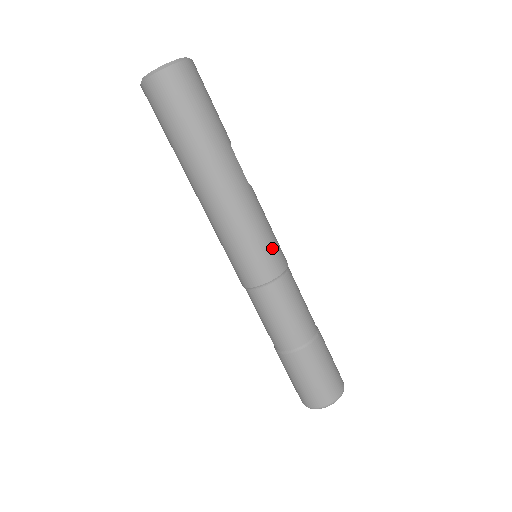
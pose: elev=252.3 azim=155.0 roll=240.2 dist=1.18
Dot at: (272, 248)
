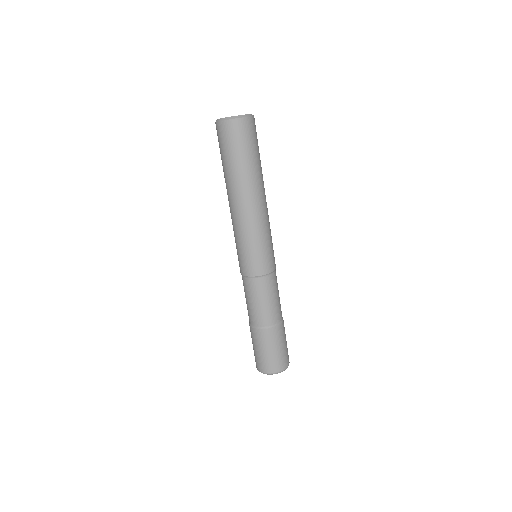
Dot at: (273, 250)
